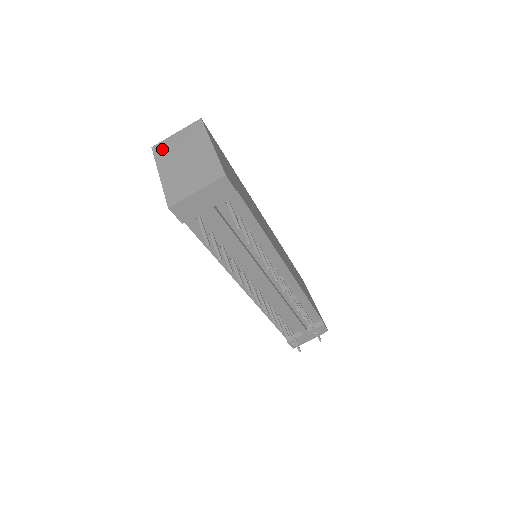
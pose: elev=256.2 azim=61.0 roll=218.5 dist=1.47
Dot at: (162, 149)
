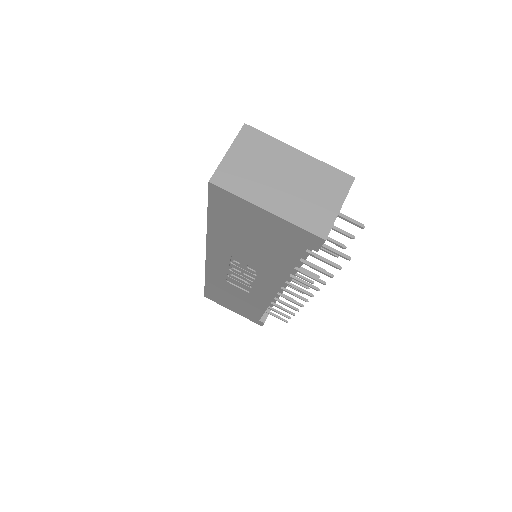
Dot at: (231, 178)
